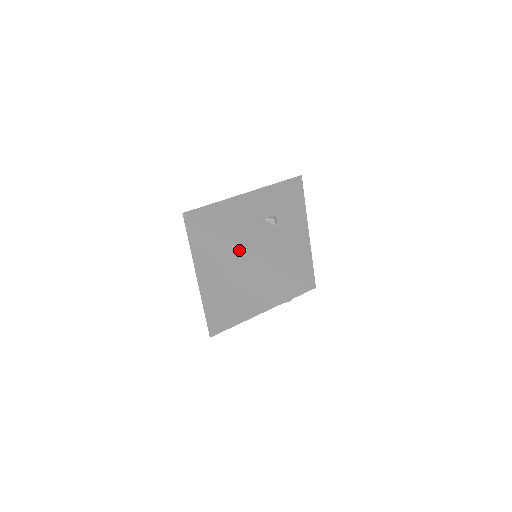
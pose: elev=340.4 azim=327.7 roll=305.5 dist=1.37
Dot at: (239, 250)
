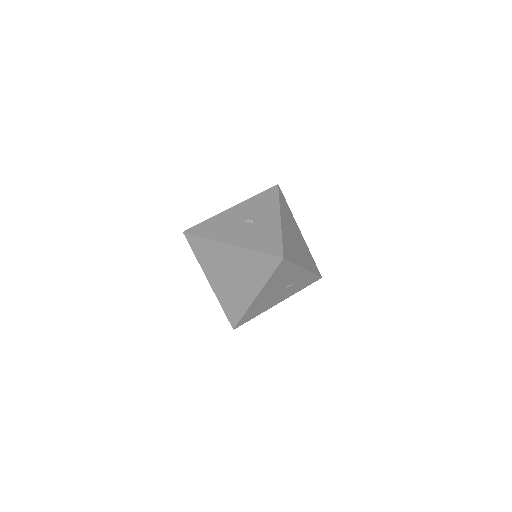
Dot at: (225, 247)
